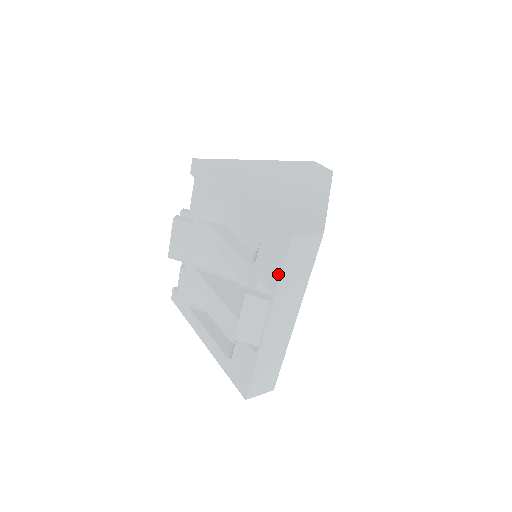
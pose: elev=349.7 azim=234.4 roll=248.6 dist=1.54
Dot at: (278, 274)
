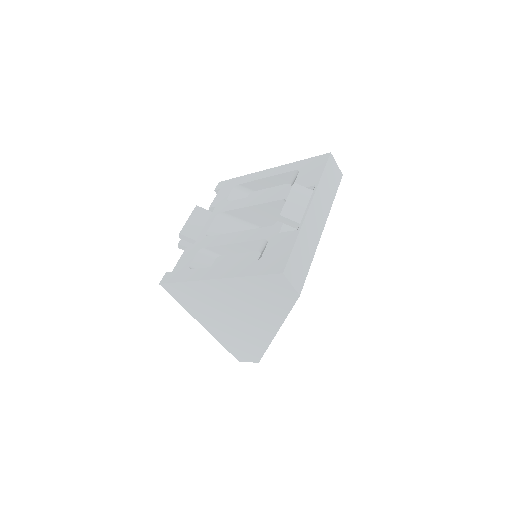
Dot at: (320, 174)
